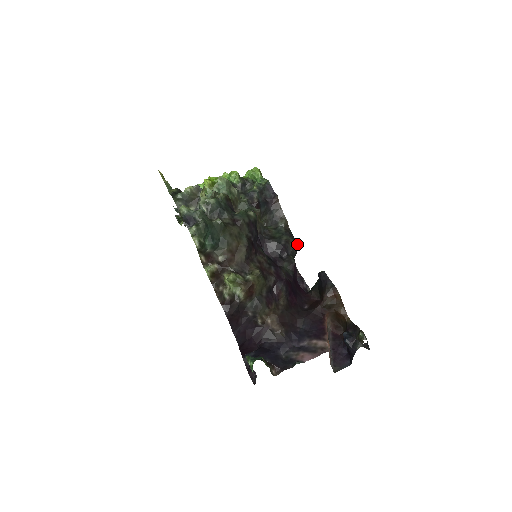
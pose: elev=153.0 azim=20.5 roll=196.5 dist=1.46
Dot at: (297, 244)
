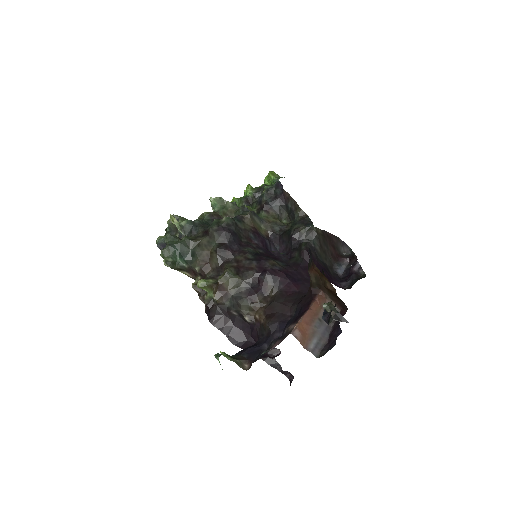
Dot at: (312, 228)
